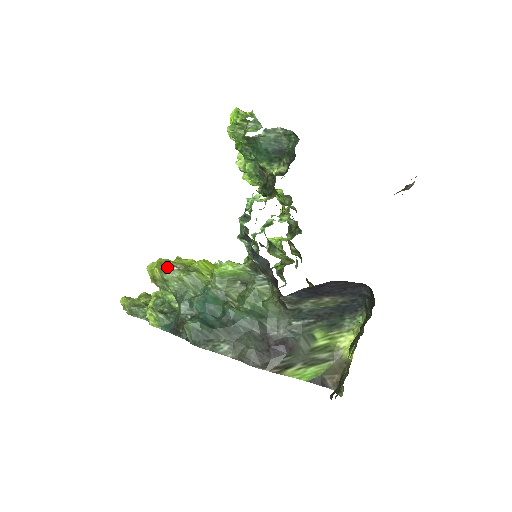
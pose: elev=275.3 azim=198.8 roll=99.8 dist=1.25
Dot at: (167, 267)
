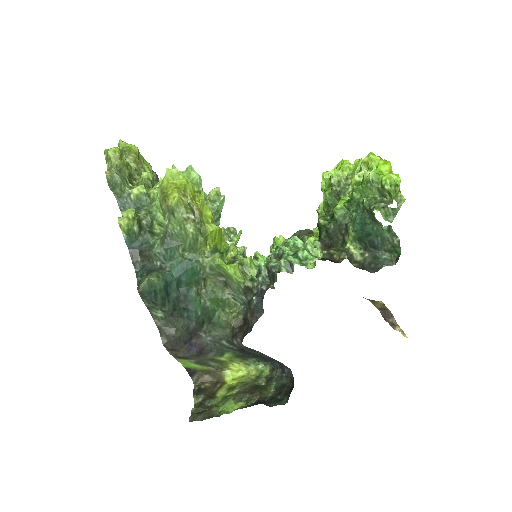
Dot at: (187, 209)
